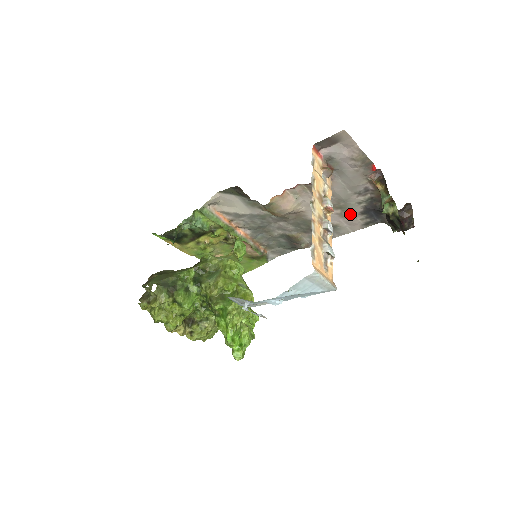
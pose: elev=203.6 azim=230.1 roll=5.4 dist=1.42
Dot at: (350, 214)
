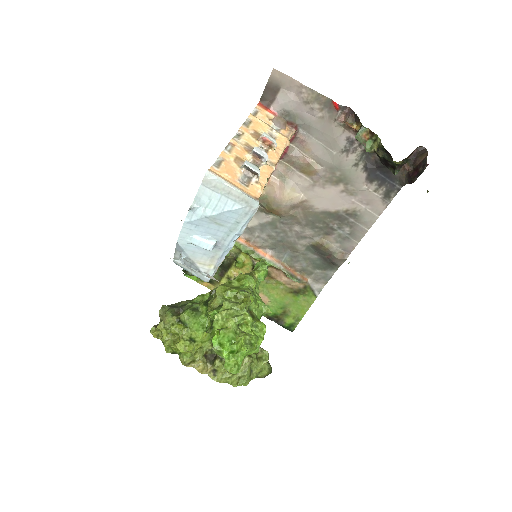
Dot at: (357, 187)
